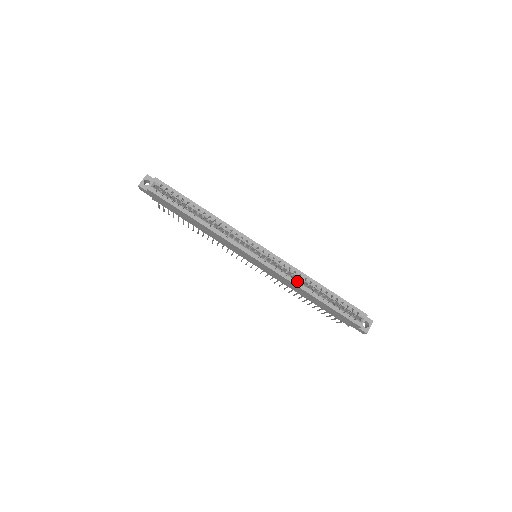
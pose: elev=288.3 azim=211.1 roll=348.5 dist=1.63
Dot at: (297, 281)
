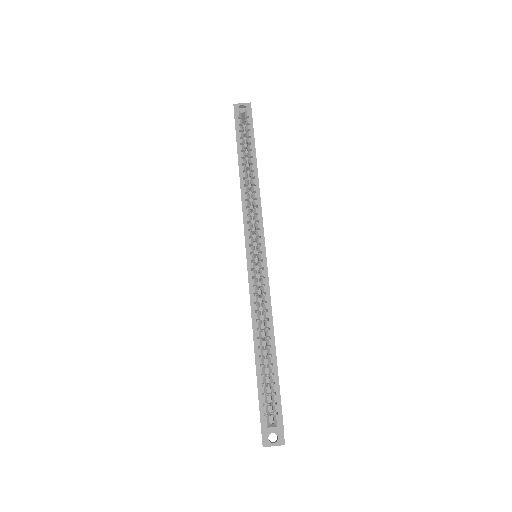
Dot at: (258, 313)
